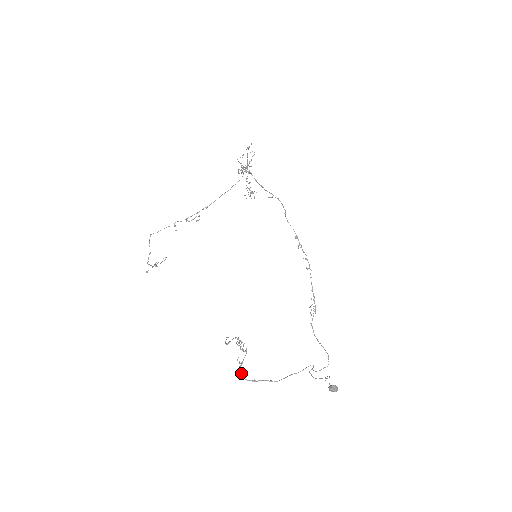
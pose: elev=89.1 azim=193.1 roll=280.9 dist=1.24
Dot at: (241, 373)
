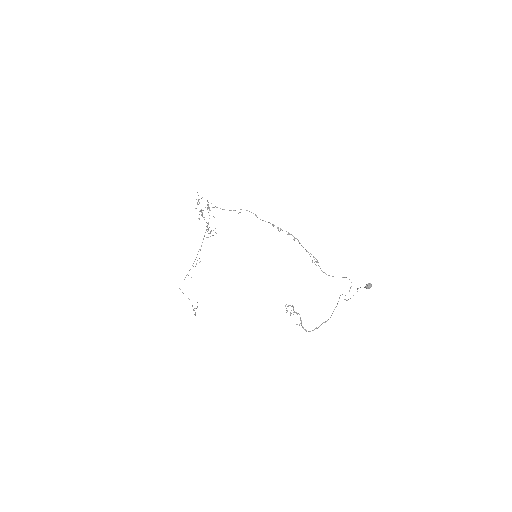
Dot at: (305, 329)
